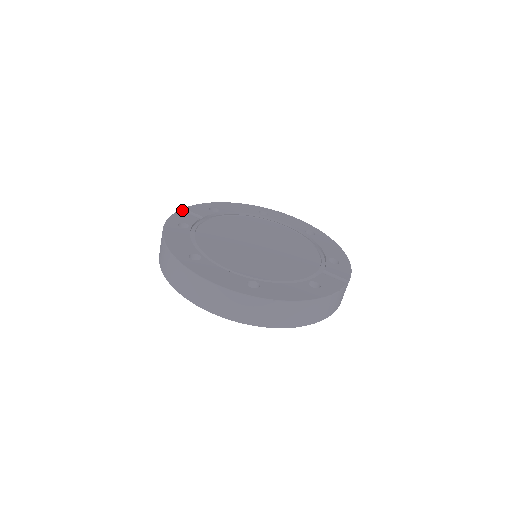
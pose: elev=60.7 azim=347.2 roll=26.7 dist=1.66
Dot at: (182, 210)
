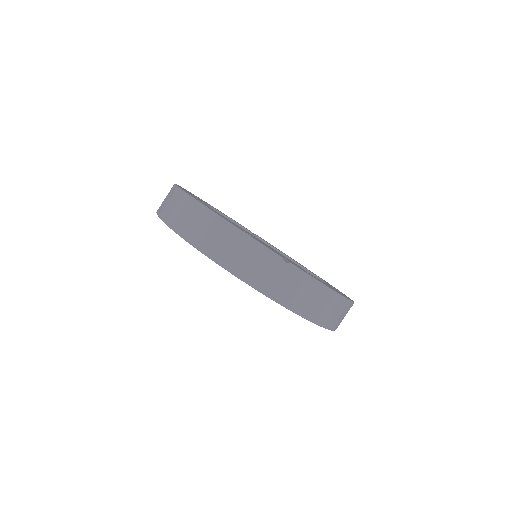
Dot at: (252, 233)
